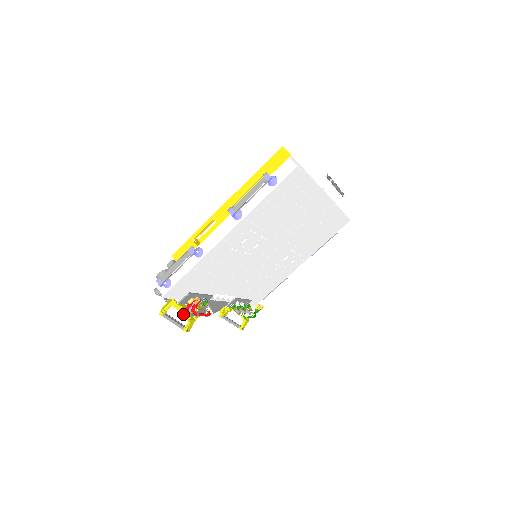
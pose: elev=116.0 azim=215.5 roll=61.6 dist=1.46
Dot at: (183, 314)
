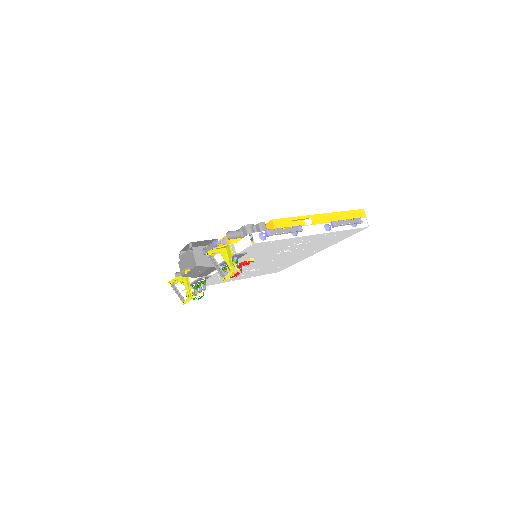
Dot at: (236, 265)
